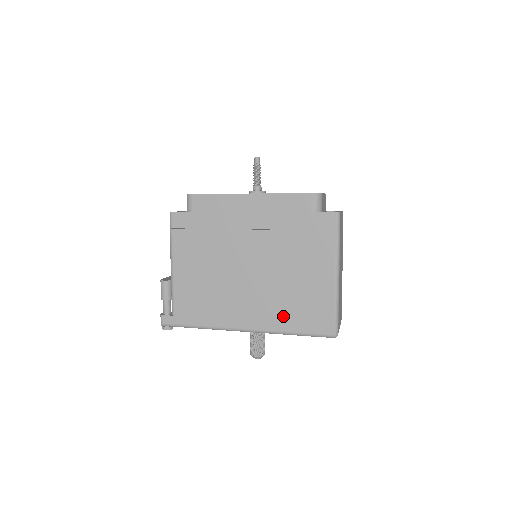
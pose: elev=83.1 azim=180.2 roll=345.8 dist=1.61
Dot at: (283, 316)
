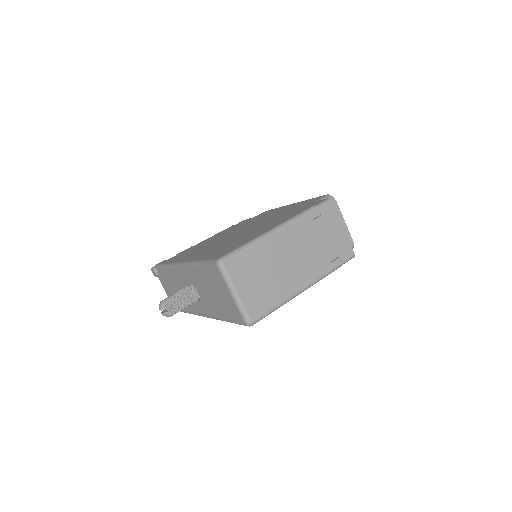
Dot at: (211, 252)
